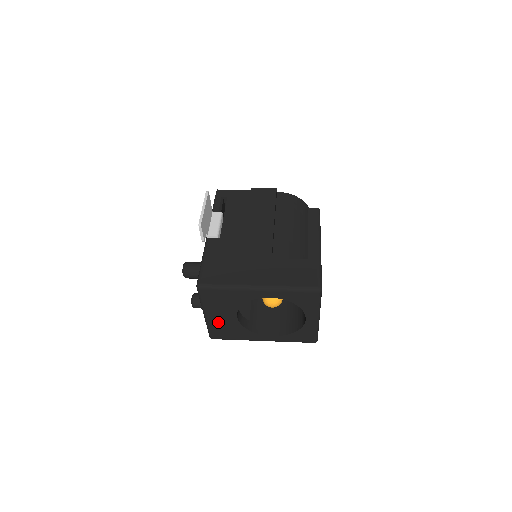
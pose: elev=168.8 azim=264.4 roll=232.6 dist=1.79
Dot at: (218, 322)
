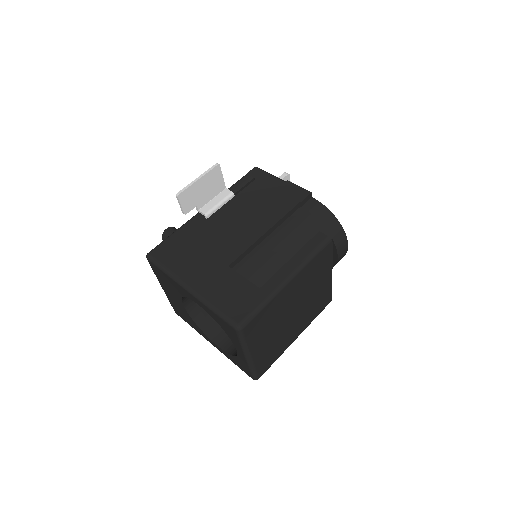
Dot at: (173, 300)
